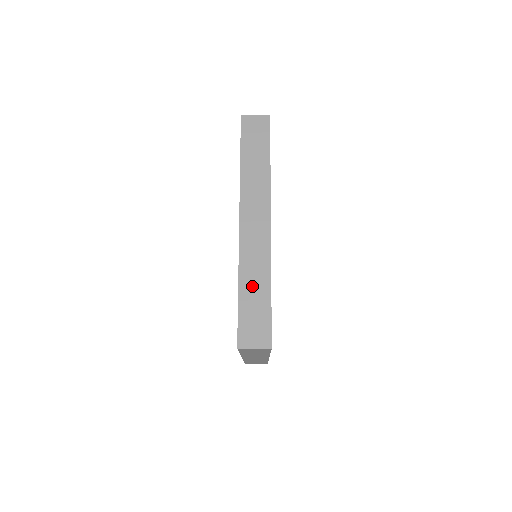
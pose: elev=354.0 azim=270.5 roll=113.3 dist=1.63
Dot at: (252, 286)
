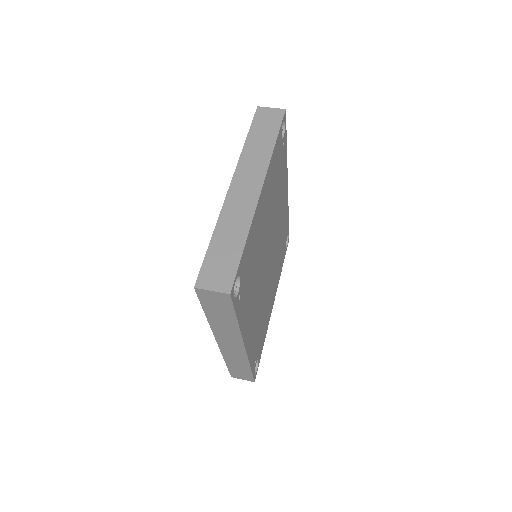
Dot at: (236, 365)
